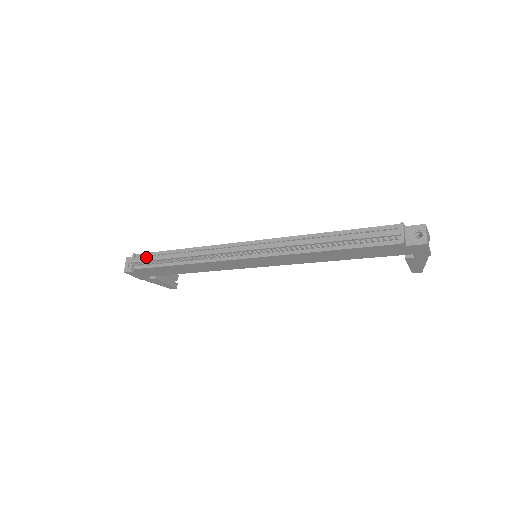
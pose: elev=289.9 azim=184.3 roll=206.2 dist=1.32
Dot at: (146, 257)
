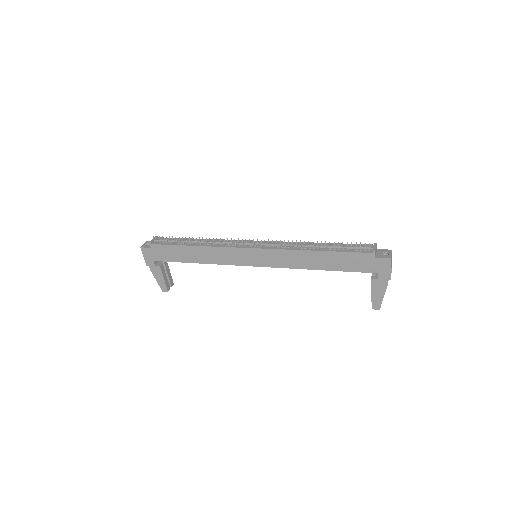
Dot at: occluded
